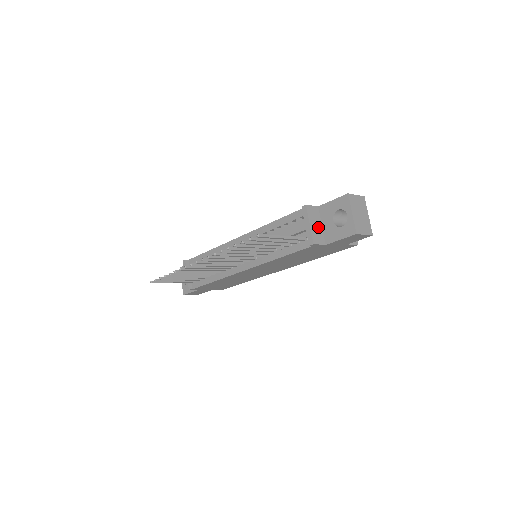
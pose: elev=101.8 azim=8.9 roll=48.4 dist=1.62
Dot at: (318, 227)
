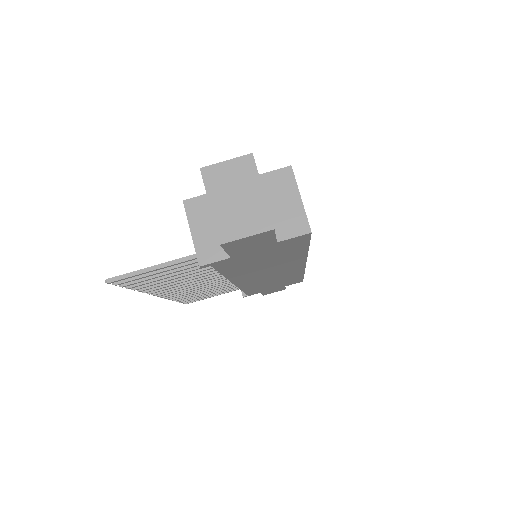
Dot at: (212, 231)
